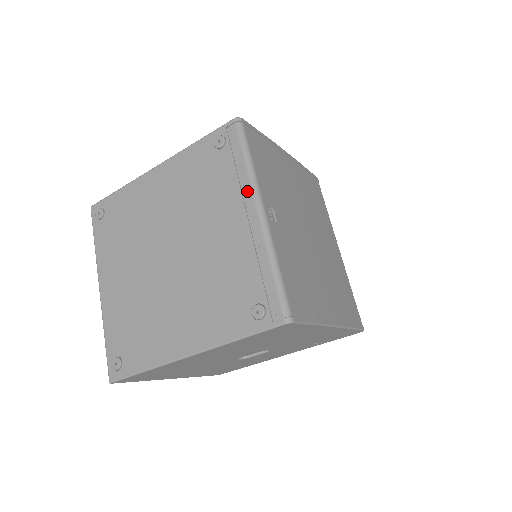
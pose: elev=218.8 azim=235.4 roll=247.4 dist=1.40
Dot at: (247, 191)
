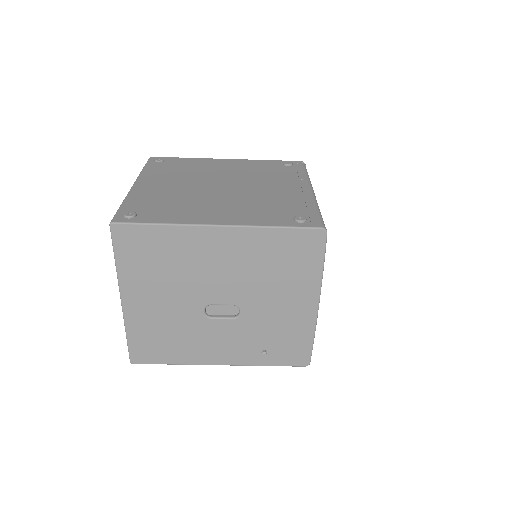
Dot at: (304, 181)
